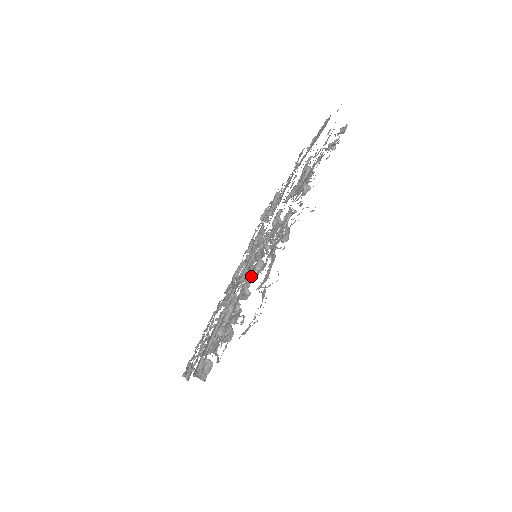
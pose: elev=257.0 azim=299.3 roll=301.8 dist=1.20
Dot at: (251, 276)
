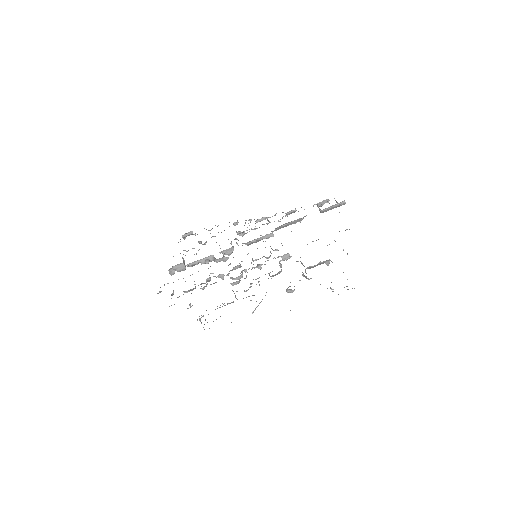
Dot at: (230, 277)
